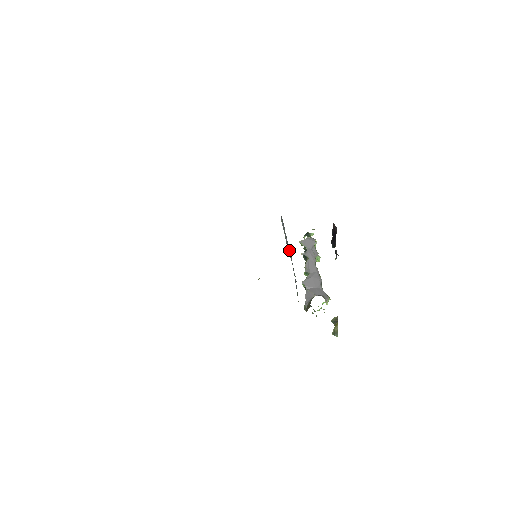
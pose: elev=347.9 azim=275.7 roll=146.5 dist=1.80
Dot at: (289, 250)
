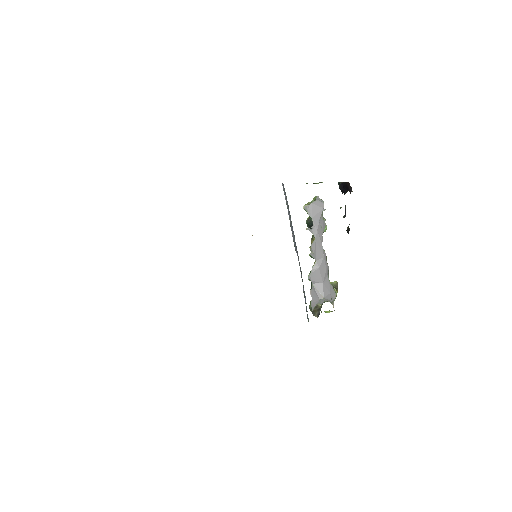
Dot at: (297, 252)
